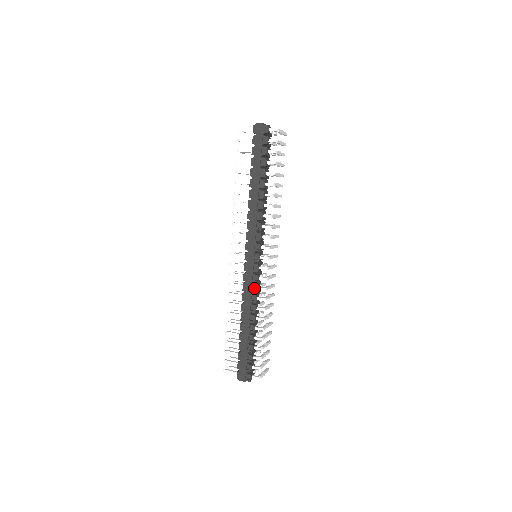
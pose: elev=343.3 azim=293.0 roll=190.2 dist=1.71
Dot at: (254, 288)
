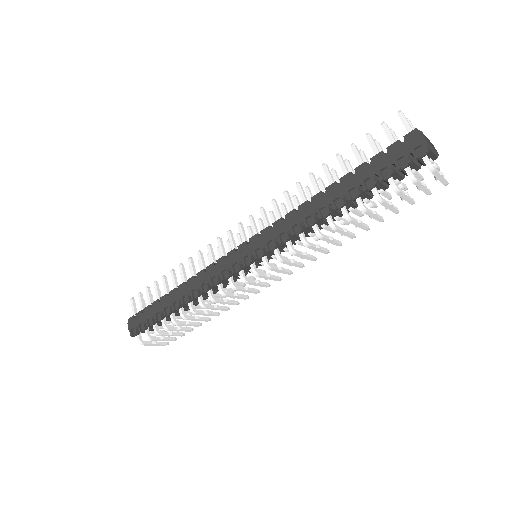
Dot at: (216, 280)
